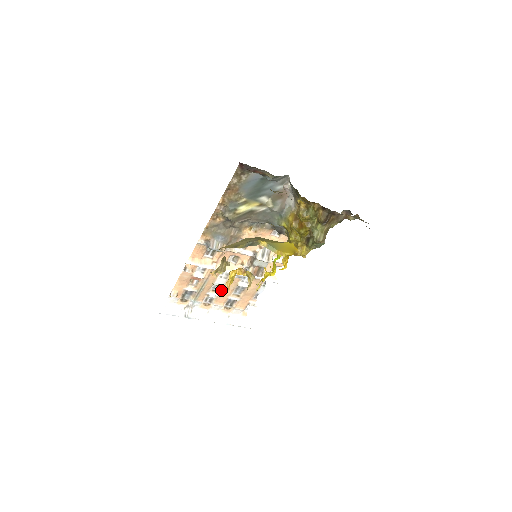
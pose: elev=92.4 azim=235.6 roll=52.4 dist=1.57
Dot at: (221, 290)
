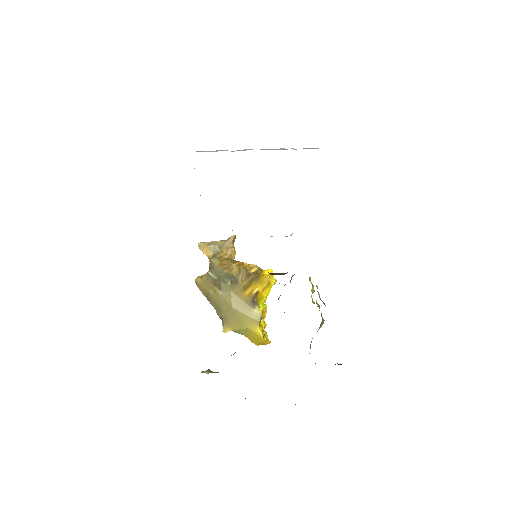
Dot at: occluded
